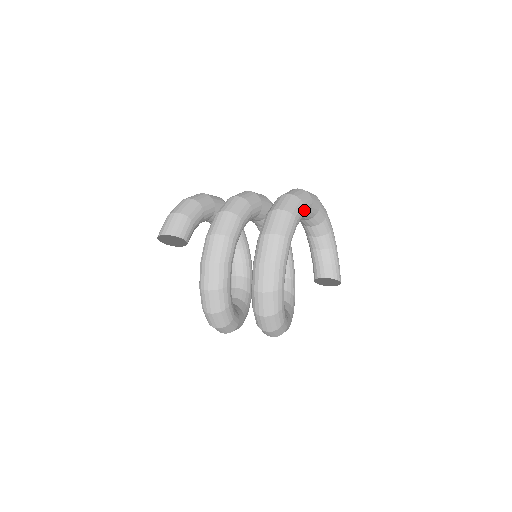
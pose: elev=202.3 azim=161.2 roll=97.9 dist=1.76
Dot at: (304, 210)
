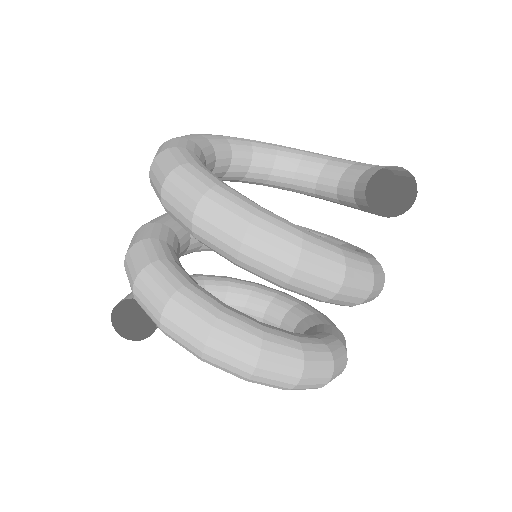
Dot at: (224, 138)
